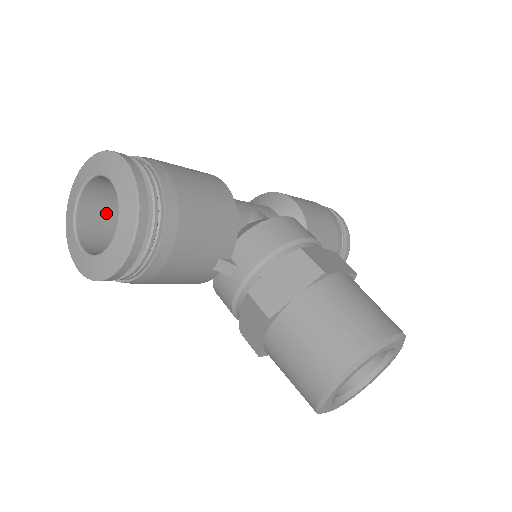
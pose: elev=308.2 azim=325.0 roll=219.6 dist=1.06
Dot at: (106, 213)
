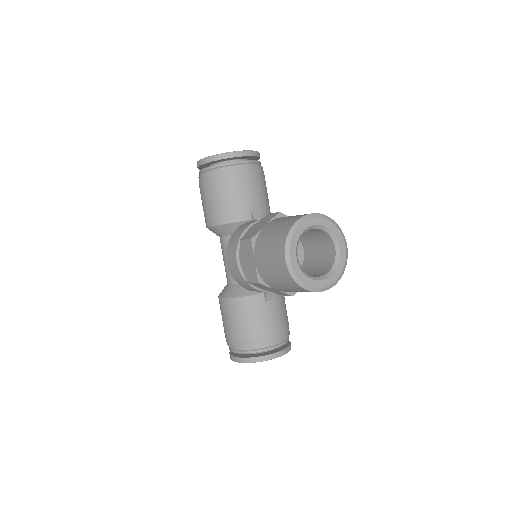
Dot at: occluded
